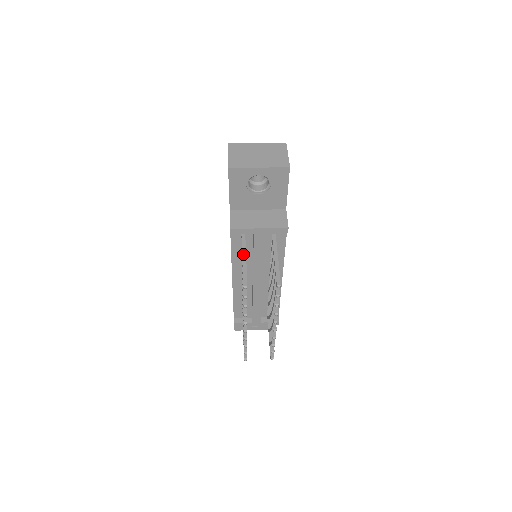
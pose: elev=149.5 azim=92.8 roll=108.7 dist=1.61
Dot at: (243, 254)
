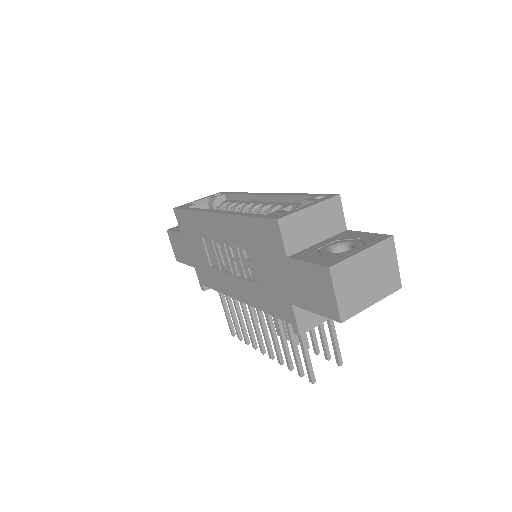
Dot at: (303, 343)
